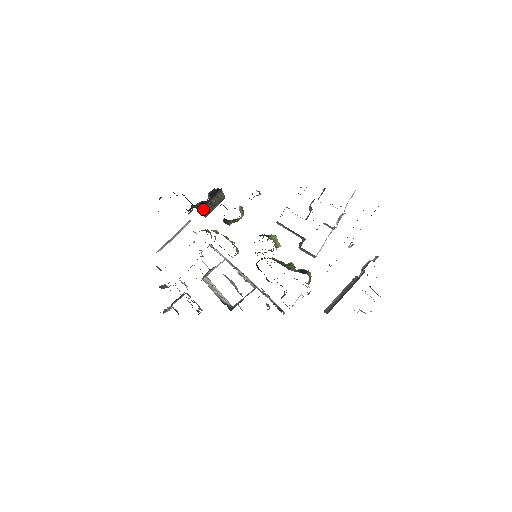
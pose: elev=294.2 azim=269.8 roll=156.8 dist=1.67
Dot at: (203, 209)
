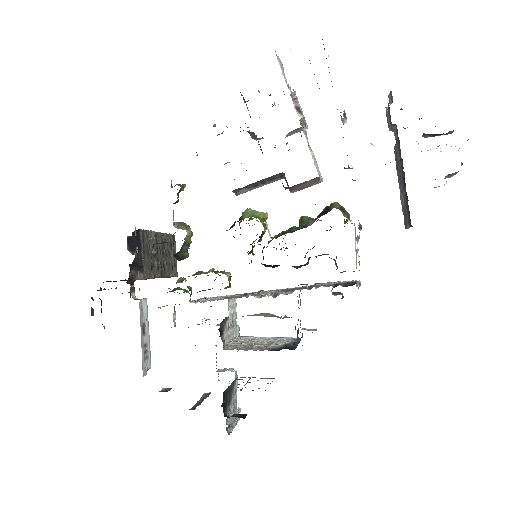
Dot at: (149, 272)
